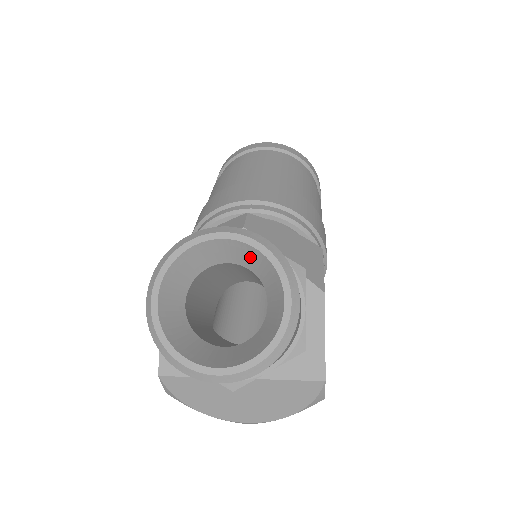
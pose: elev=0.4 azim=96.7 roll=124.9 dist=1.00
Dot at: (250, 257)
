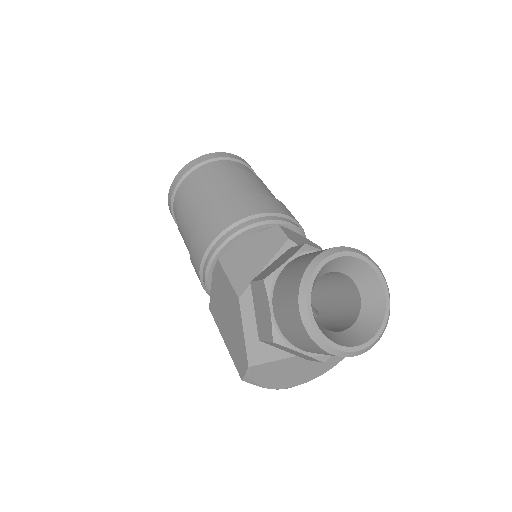
Dot at: (353, 266)
